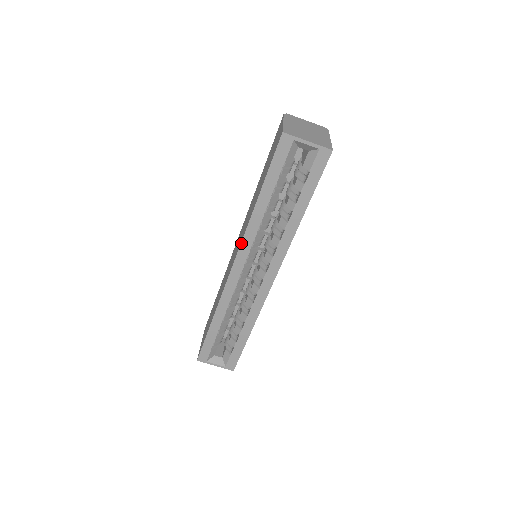
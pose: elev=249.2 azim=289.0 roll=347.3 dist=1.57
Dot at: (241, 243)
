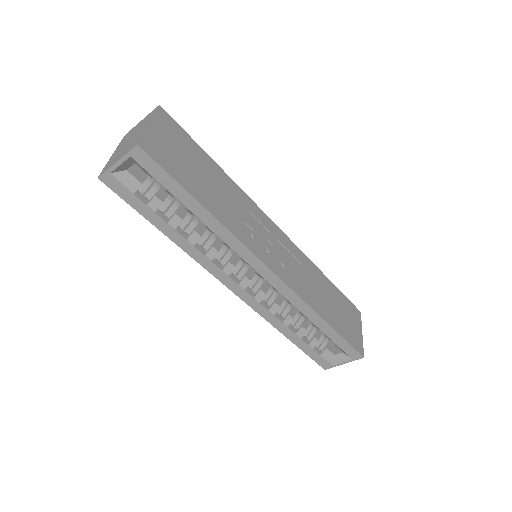
Dot at: (209, 272)
